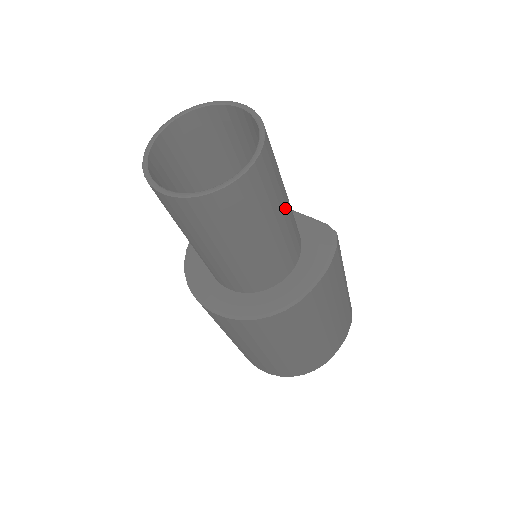
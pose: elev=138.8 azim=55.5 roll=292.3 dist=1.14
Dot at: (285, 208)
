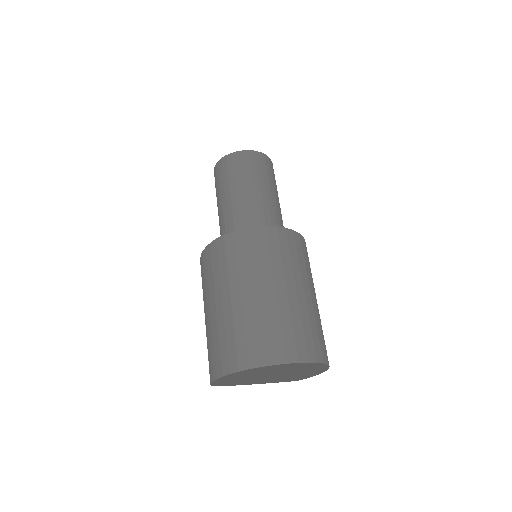
Dot at: occluded
